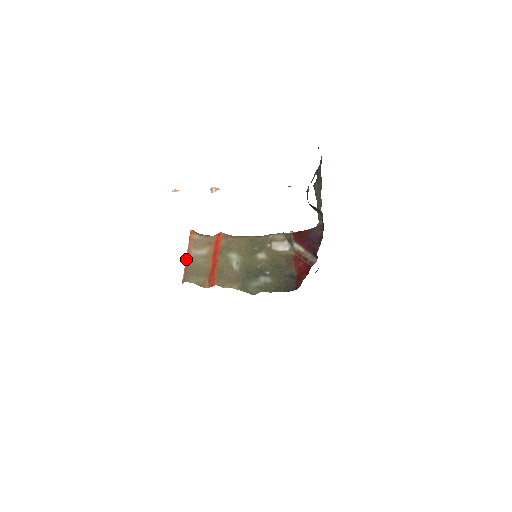
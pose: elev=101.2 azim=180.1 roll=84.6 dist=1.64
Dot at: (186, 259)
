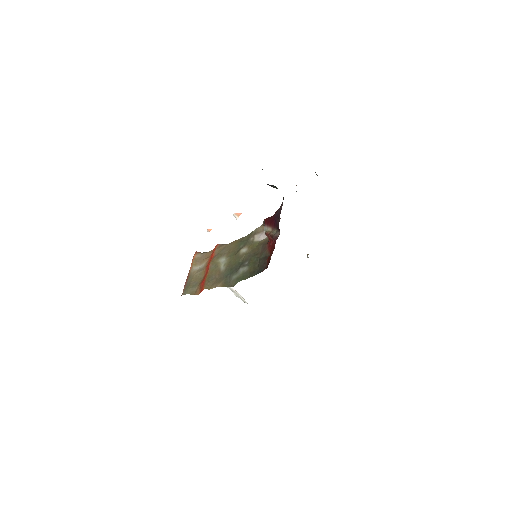
Dot at: (187, 277)
